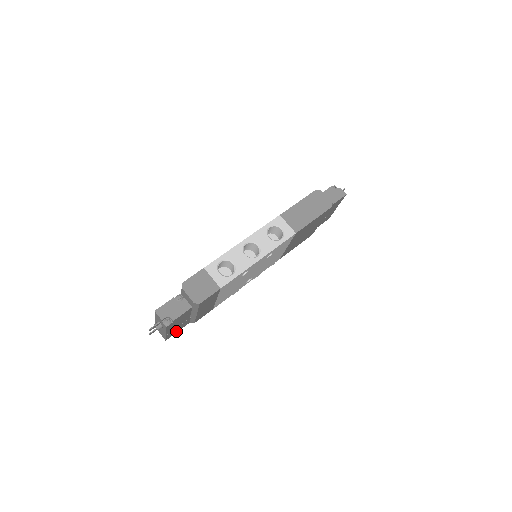
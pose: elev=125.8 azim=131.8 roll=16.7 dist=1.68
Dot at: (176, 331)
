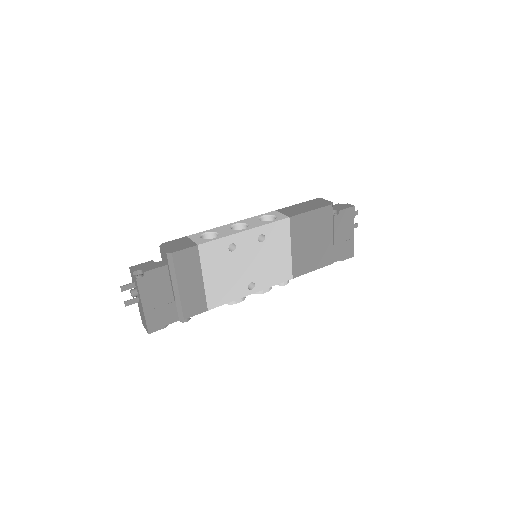
Dot at: (161, 322)
